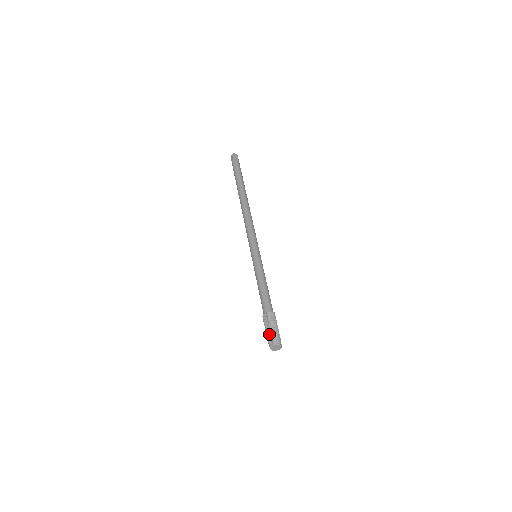
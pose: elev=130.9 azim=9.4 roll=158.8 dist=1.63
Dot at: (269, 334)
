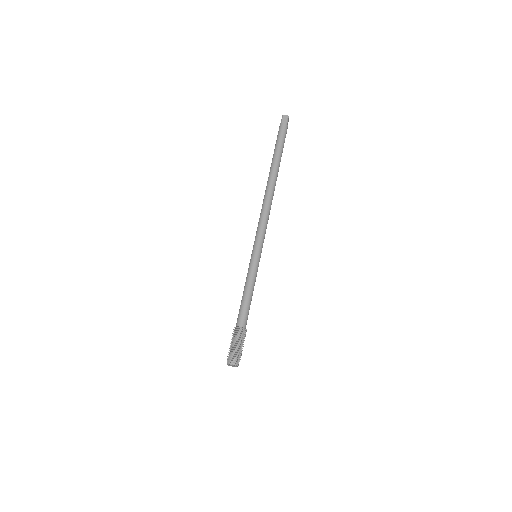
Dot at: (230, 350)
